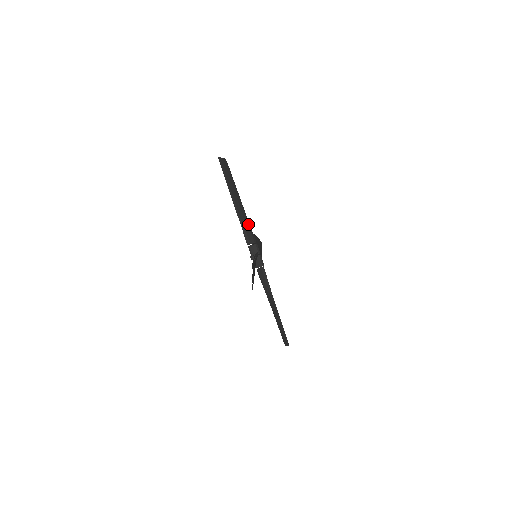
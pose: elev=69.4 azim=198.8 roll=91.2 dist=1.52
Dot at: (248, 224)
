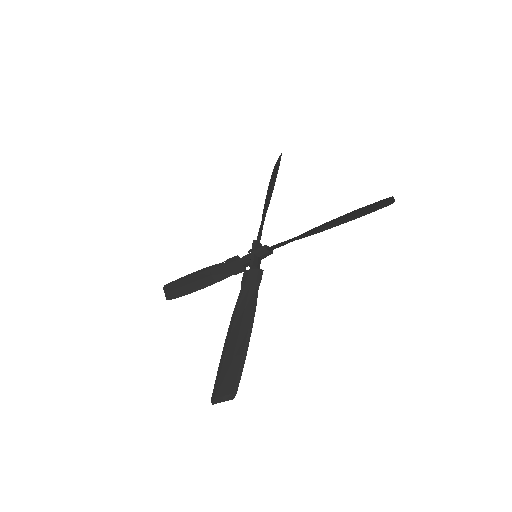
Dot at: occluded
